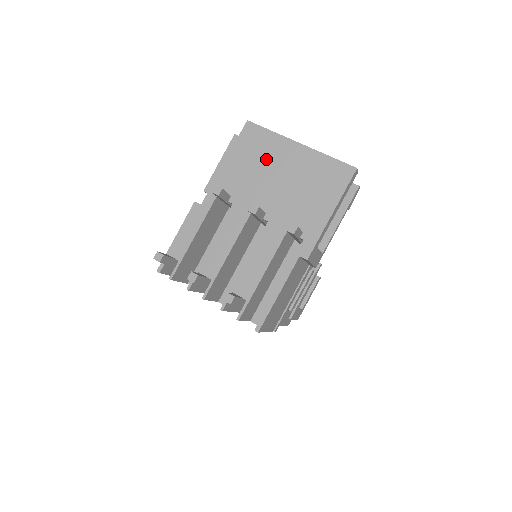
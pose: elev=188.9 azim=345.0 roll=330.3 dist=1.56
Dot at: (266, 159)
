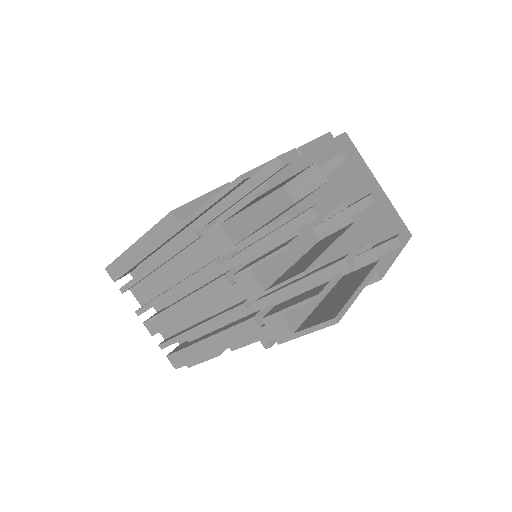
Dot at: (357, 172)
